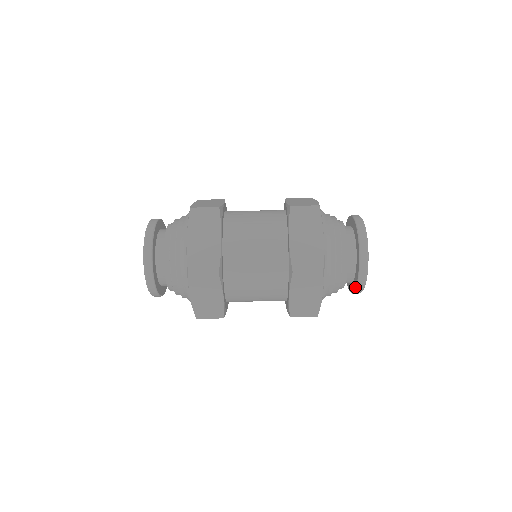
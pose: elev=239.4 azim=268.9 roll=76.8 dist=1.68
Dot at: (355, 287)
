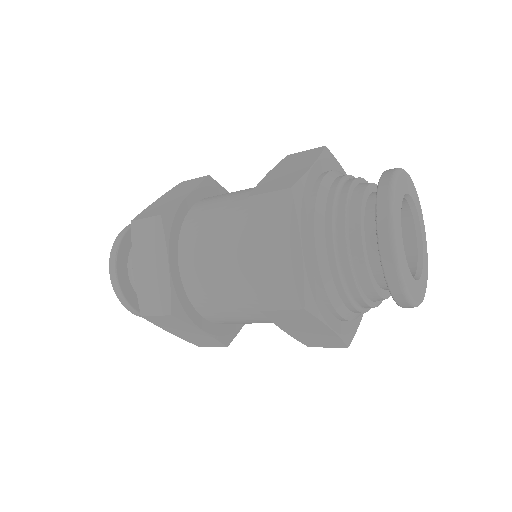
Dot at: occluded
